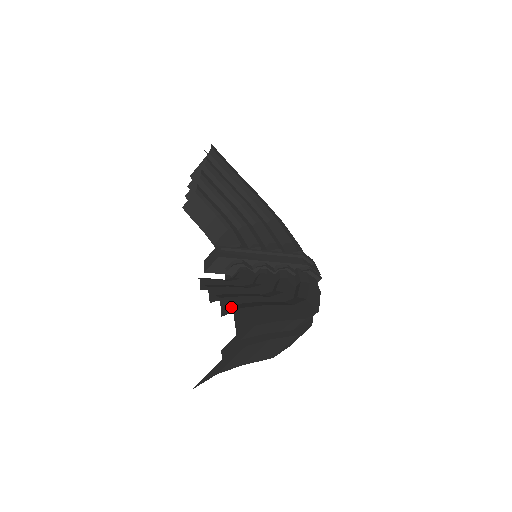
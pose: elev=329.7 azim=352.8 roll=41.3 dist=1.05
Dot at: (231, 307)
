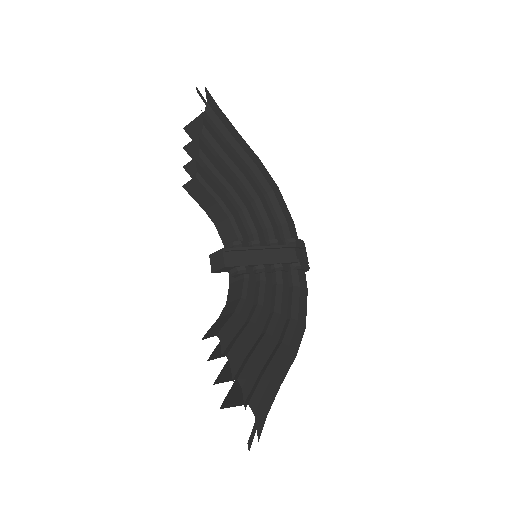
Dot at: (252, 407)
